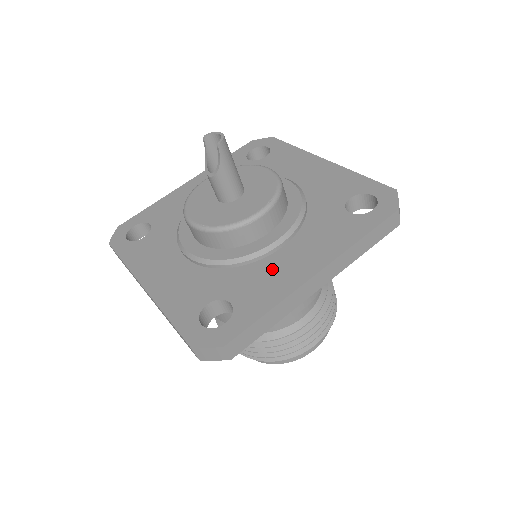
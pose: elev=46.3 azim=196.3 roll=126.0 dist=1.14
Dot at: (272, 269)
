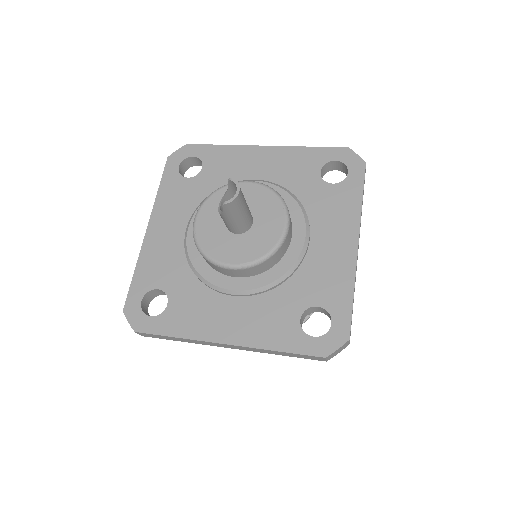
Dot at: (210, 307)
